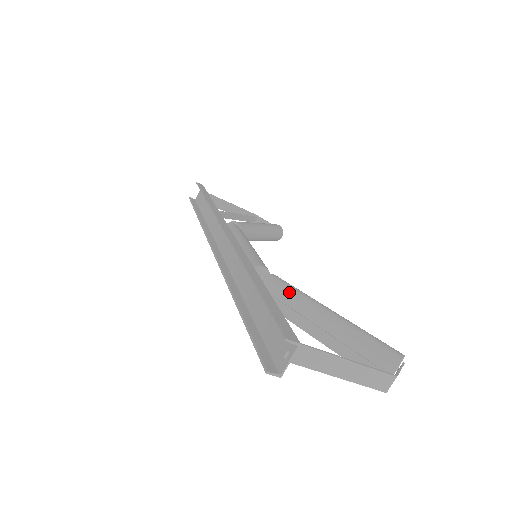
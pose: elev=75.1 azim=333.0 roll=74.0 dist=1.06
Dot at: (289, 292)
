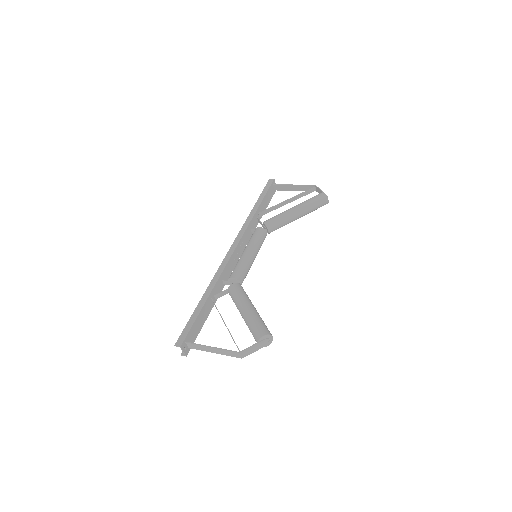
Dot at: (233, 296)
